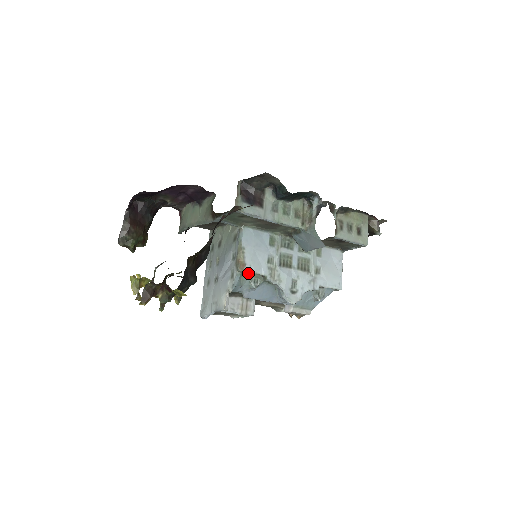
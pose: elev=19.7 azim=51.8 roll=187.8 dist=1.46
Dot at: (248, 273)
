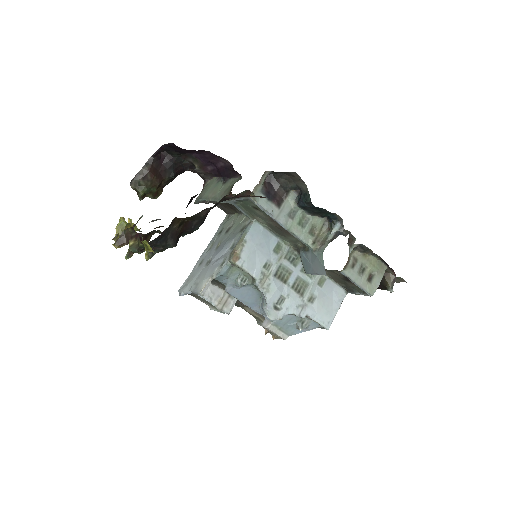
Dot at: (239, 268)
